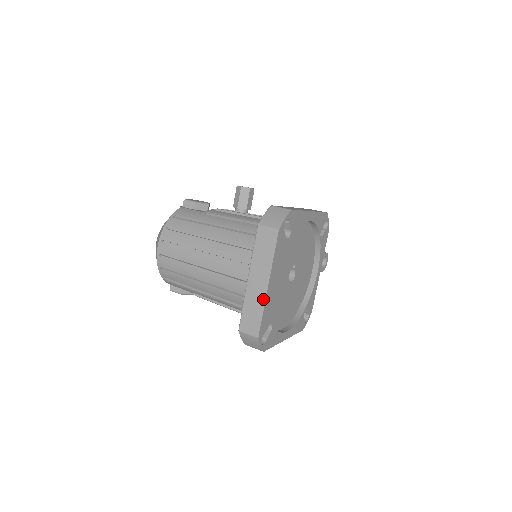
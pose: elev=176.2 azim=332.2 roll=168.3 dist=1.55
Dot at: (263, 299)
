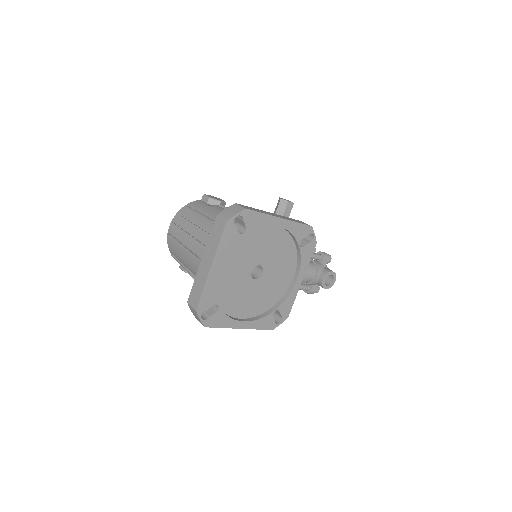
Dot at: (205, 279)
